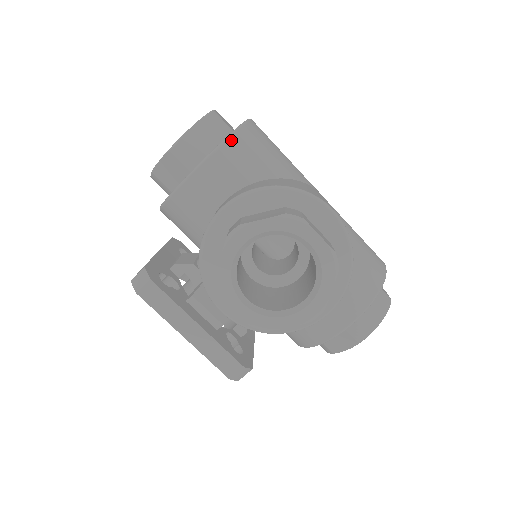
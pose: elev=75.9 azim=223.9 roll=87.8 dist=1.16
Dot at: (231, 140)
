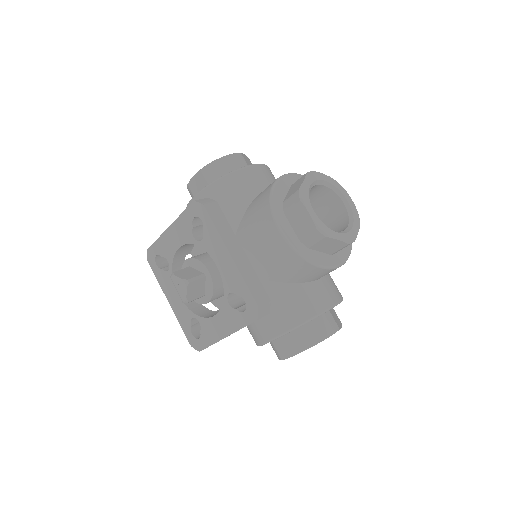
Dot at: occluded
